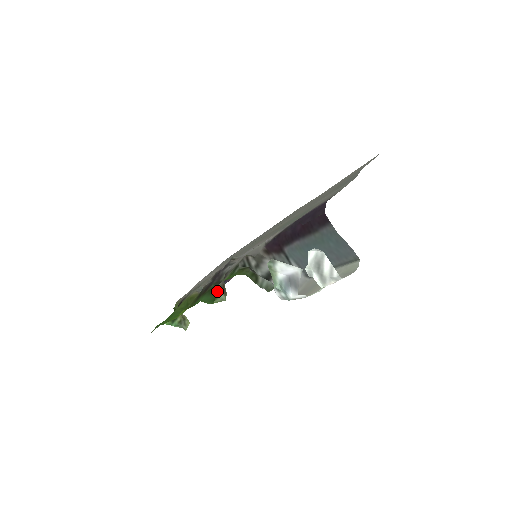
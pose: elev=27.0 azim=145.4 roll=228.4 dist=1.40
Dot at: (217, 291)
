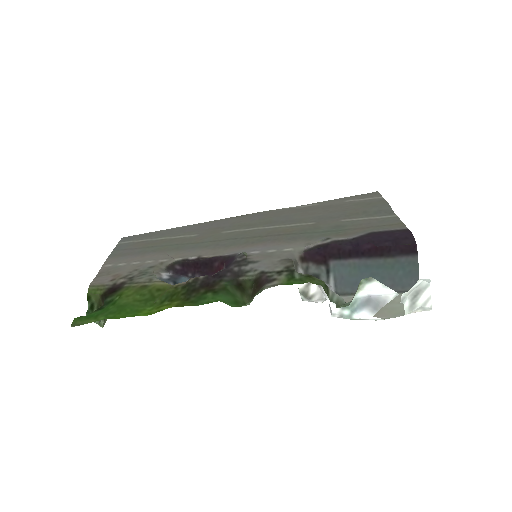
Dot at: (257, 294)
